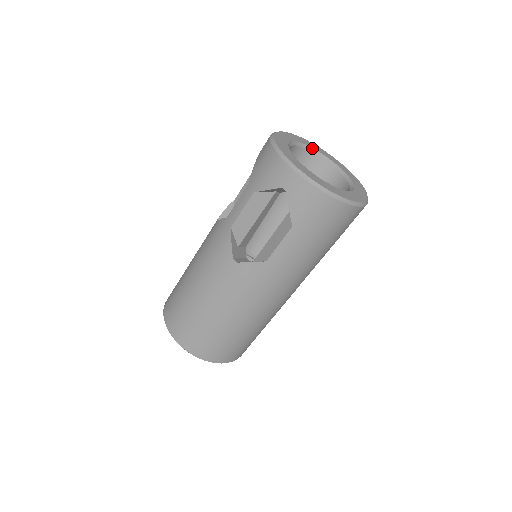
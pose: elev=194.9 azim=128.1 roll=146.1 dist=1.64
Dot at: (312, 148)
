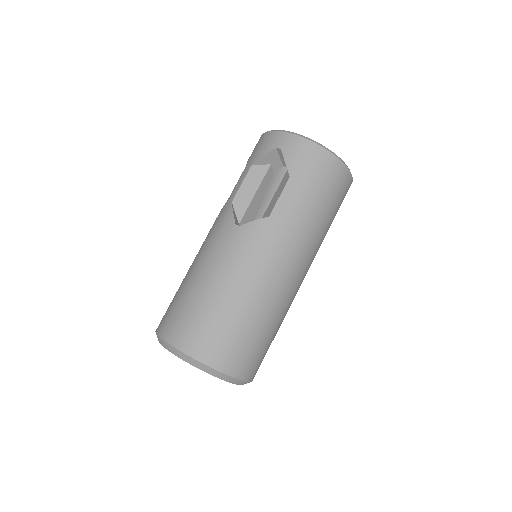
Dot at: occluded
